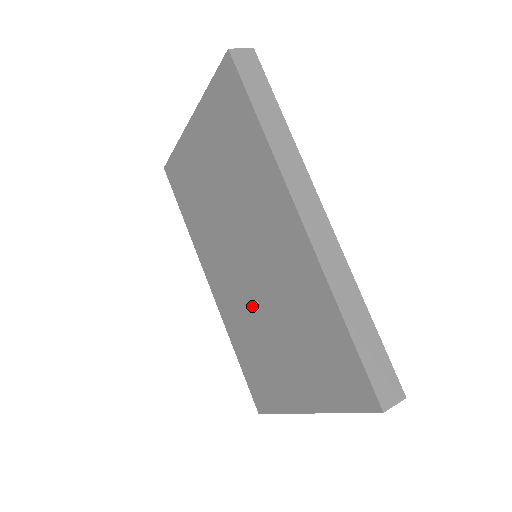
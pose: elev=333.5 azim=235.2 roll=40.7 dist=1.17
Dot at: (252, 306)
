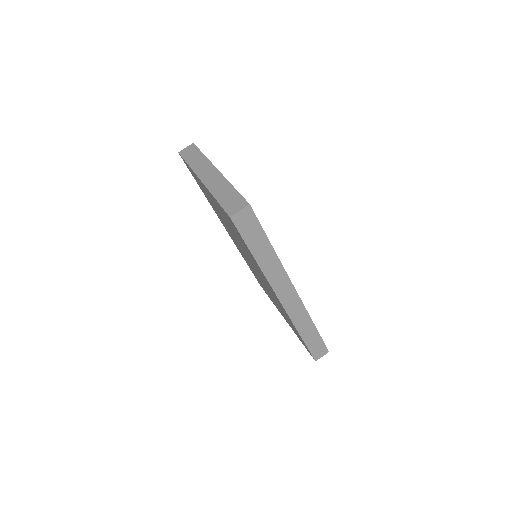
Dot at: occluded
